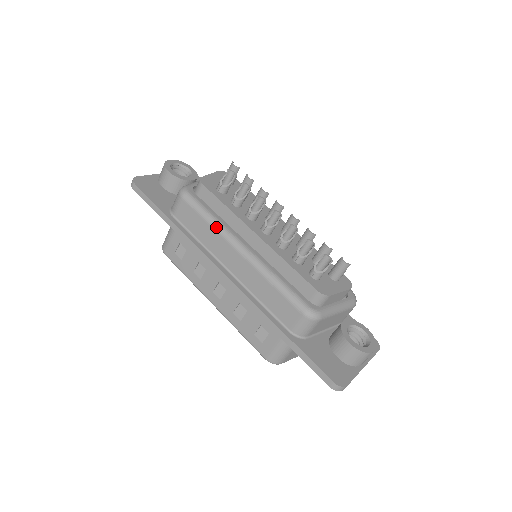
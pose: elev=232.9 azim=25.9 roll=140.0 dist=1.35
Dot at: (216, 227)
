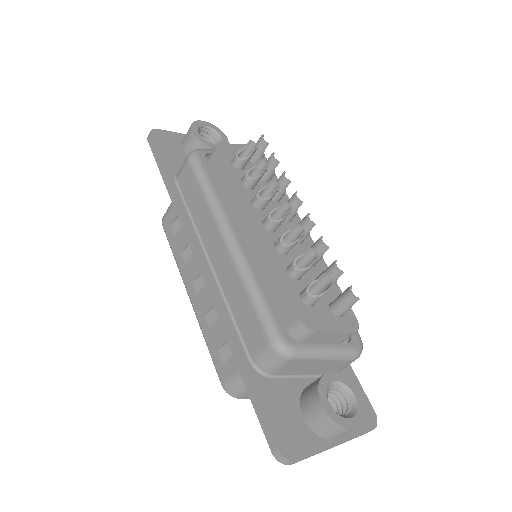
Dot at: (210, 203)
